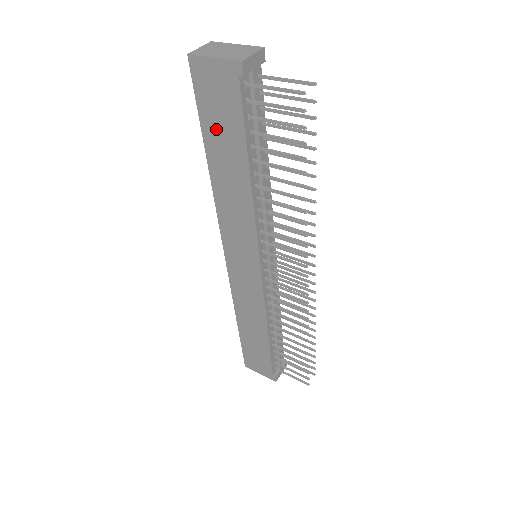
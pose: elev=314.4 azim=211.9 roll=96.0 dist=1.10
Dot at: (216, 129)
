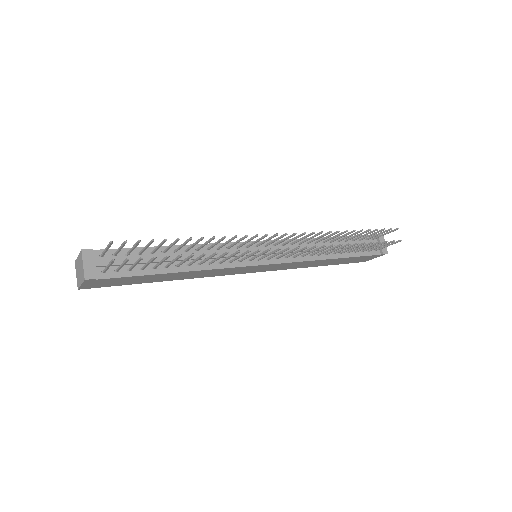
Dot at: (136, 281)
